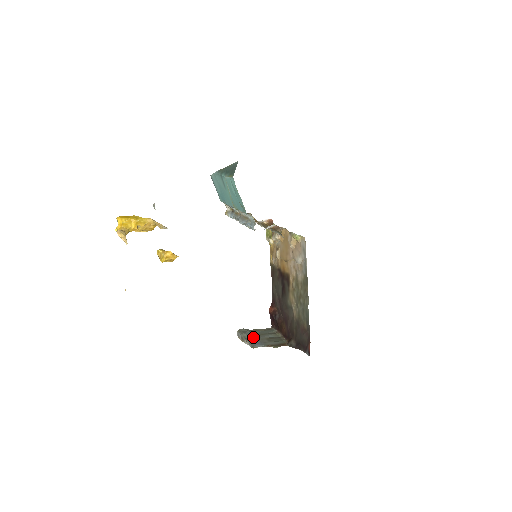
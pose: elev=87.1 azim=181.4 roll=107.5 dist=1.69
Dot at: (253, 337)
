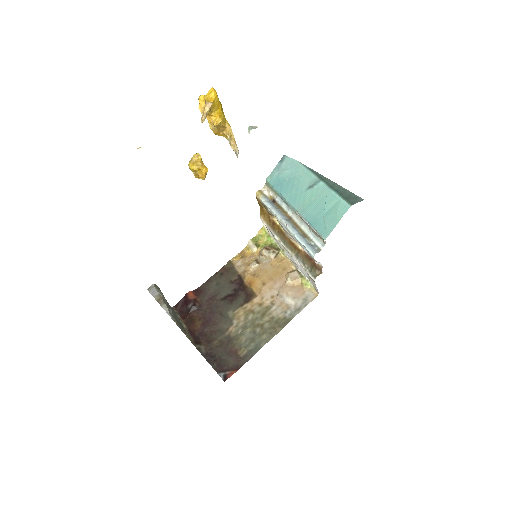
Dot at: occluded
